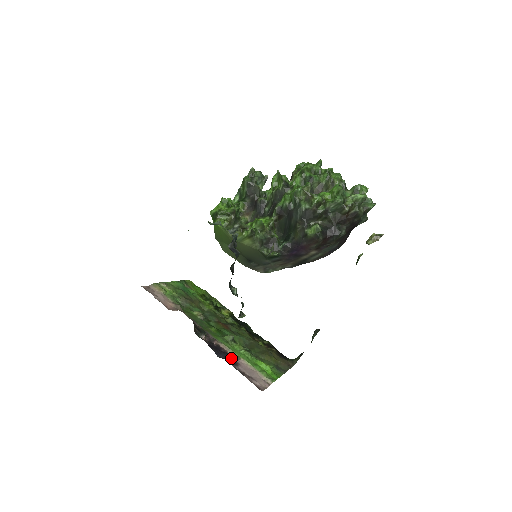
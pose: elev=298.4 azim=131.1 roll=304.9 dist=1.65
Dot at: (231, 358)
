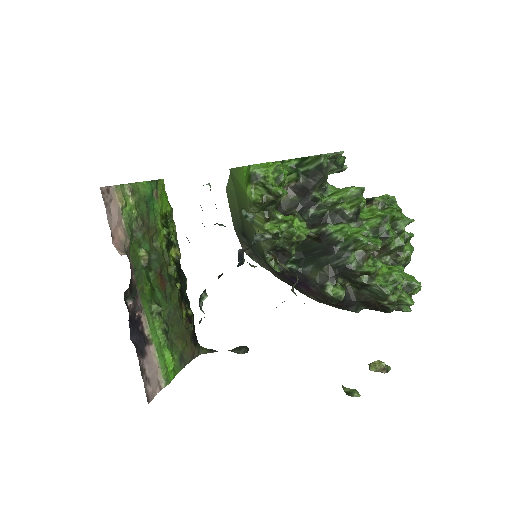
Dot at: (143, 344)
